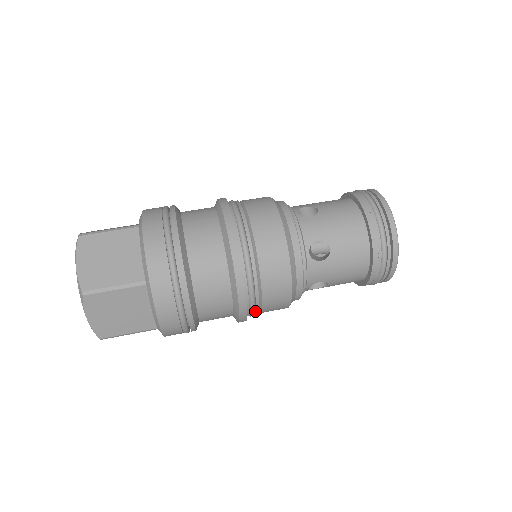
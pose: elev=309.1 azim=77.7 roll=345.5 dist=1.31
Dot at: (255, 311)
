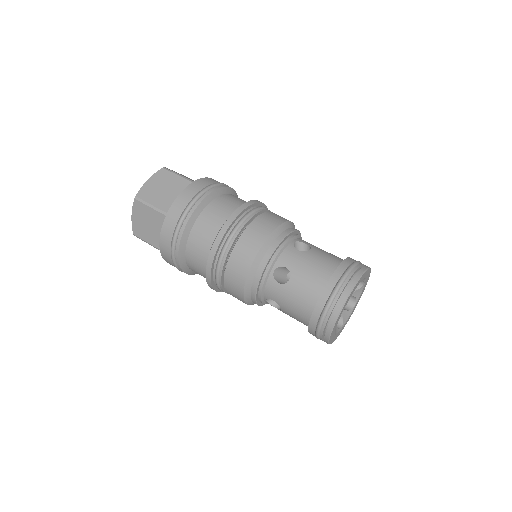
Dot at: occluded
